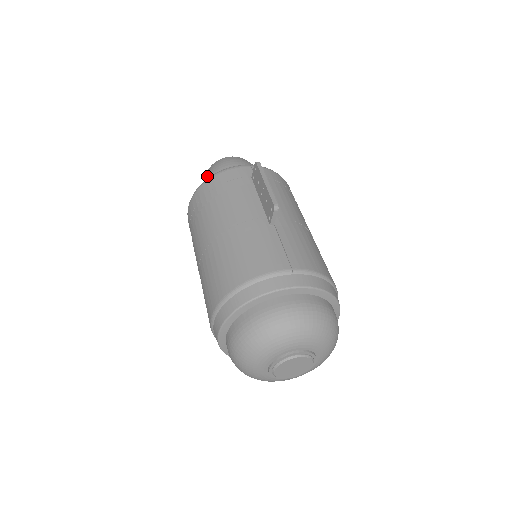
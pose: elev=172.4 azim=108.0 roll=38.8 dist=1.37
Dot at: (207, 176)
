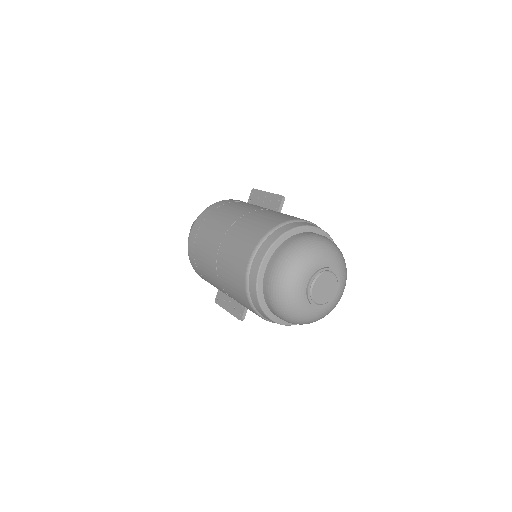
Dot at: occluded
